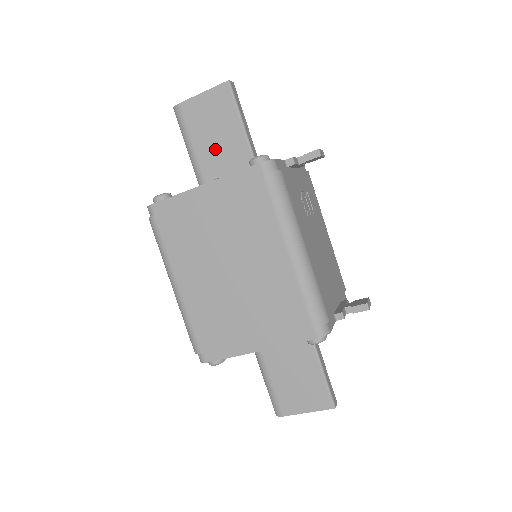
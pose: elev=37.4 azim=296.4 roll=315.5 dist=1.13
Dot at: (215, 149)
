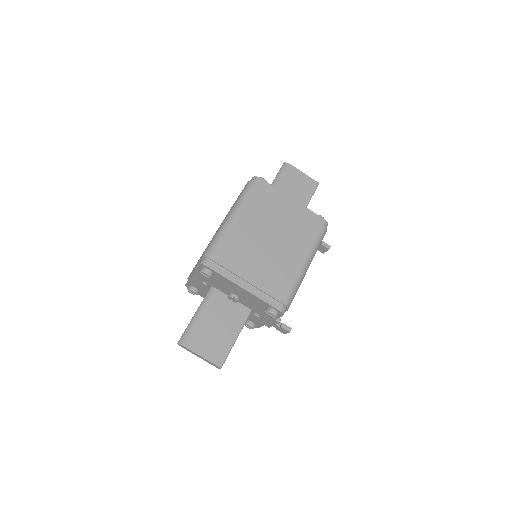
Dot at: occluded
